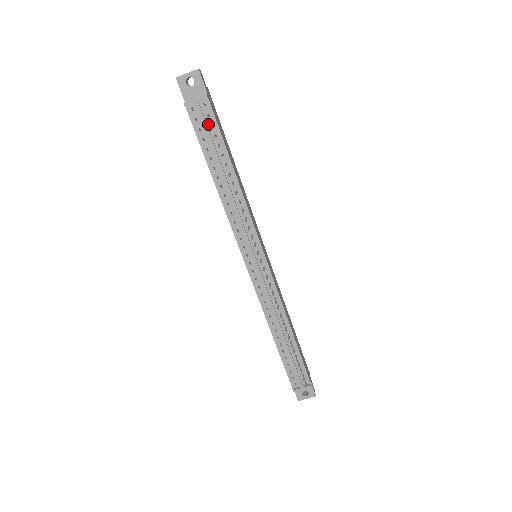
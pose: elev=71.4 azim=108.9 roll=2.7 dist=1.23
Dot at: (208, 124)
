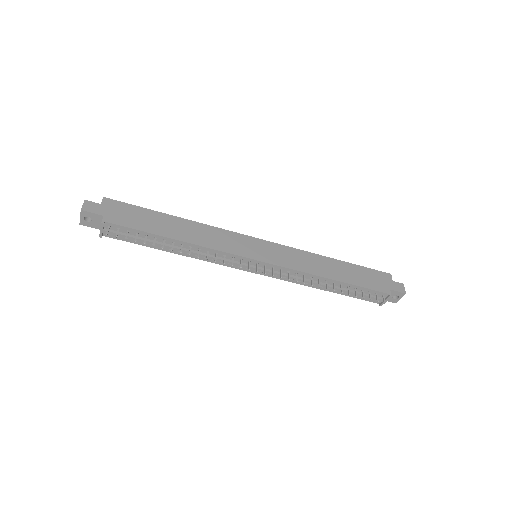
Dot at: (125, 232)
